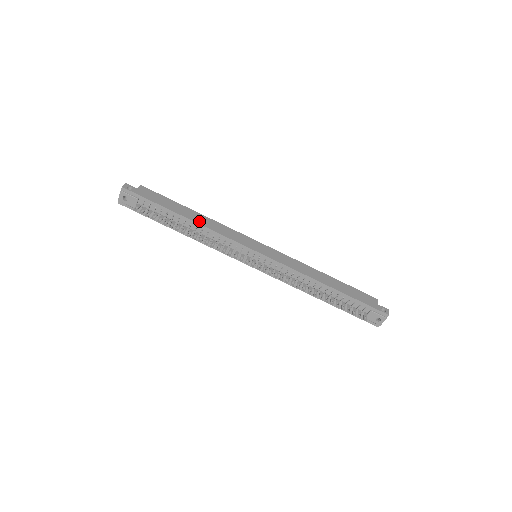
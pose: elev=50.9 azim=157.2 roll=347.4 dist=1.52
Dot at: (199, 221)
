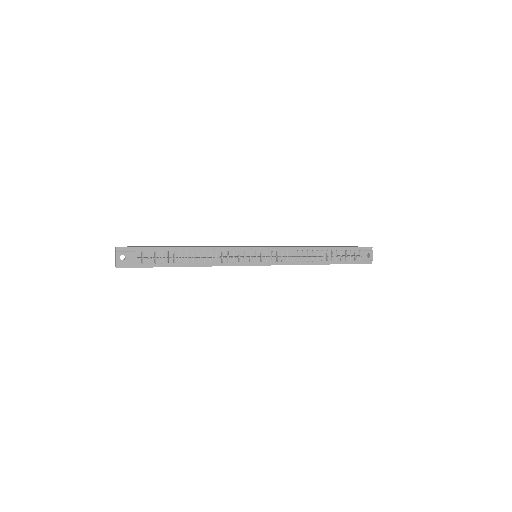
Dot at: (197, 247)
